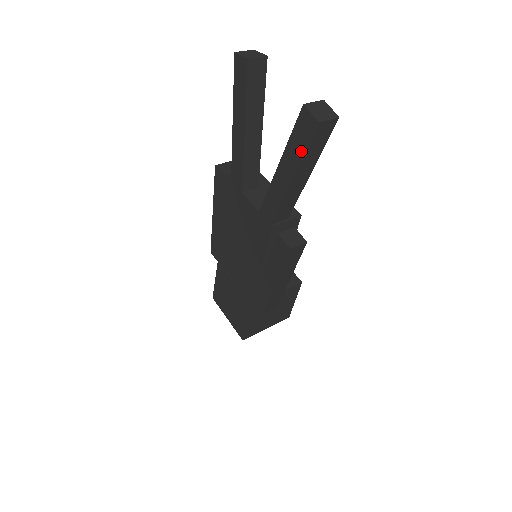
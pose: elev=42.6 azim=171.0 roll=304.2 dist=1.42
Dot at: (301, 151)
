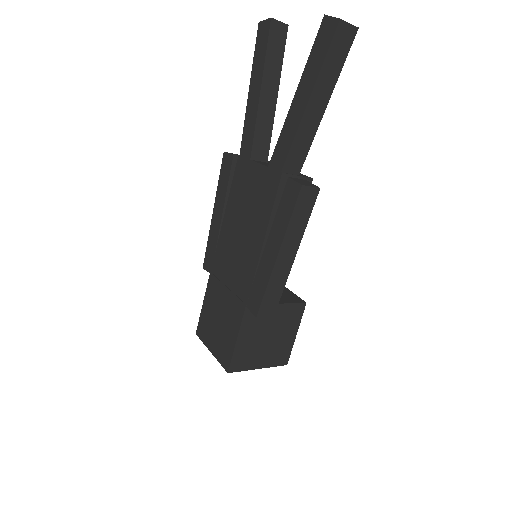
Dot at: (320, 61)
